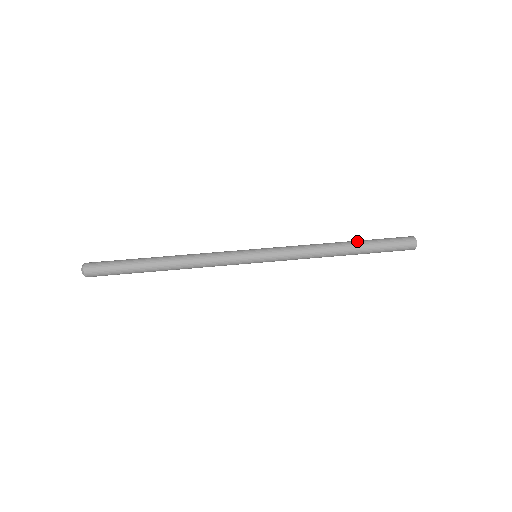
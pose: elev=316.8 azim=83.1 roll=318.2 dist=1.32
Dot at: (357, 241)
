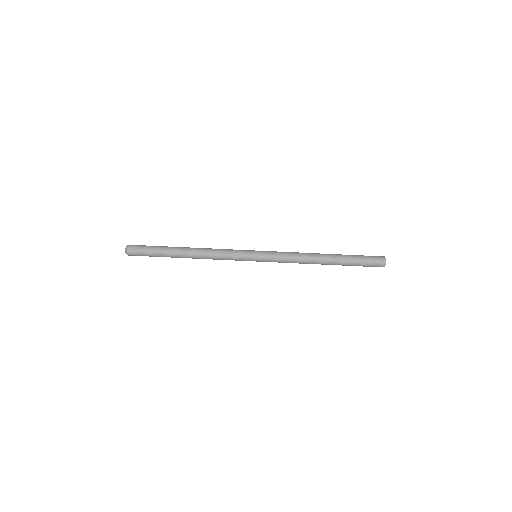
Dot at: (337, 256)
